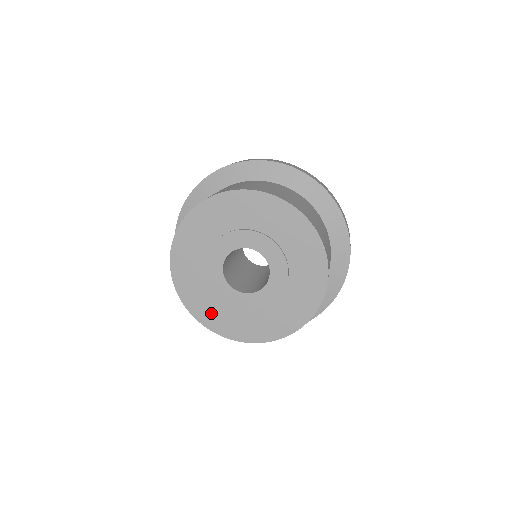
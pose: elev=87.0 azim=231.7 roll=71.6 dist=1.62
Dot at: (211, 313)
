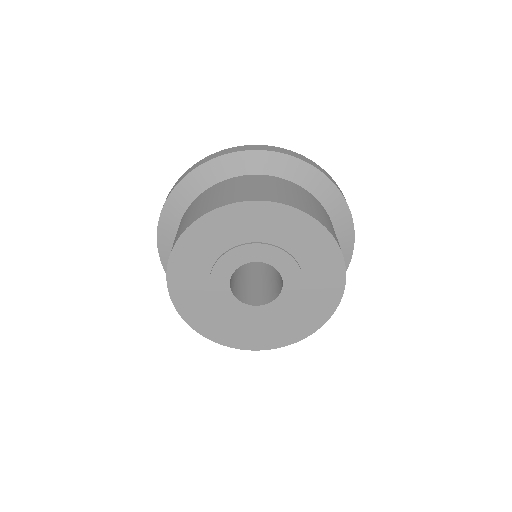
Dot at: (253, 337)
